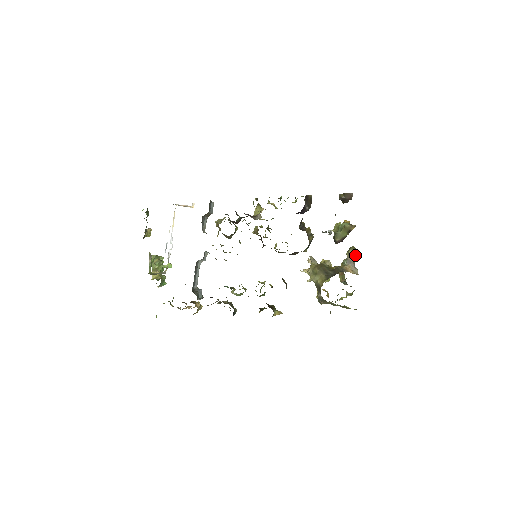
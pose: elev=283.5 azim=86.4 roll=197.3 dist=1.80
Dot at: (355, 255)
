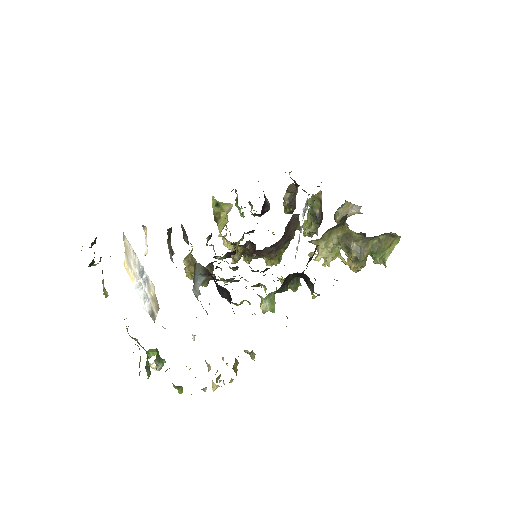
Dot at: (345, 202)
